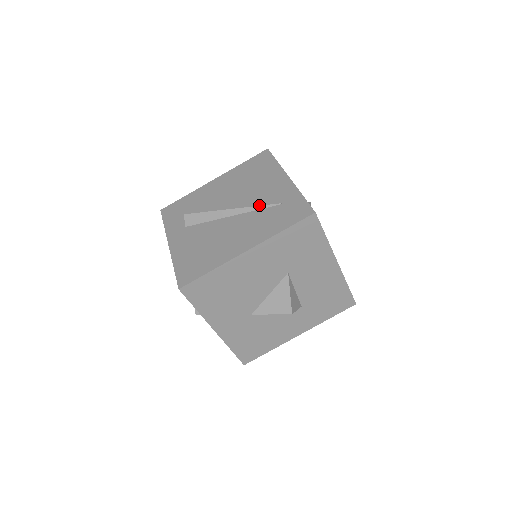
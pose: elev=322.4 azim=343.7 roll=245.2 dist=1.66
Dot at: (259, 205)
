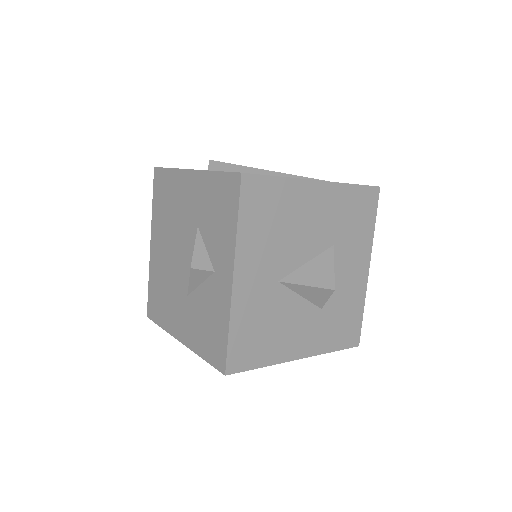
Dot at: occluded
